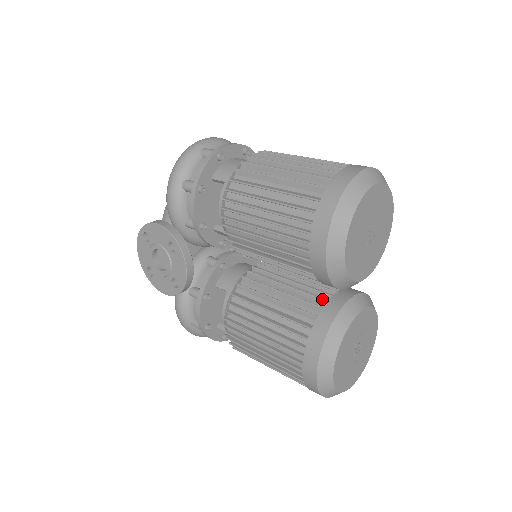
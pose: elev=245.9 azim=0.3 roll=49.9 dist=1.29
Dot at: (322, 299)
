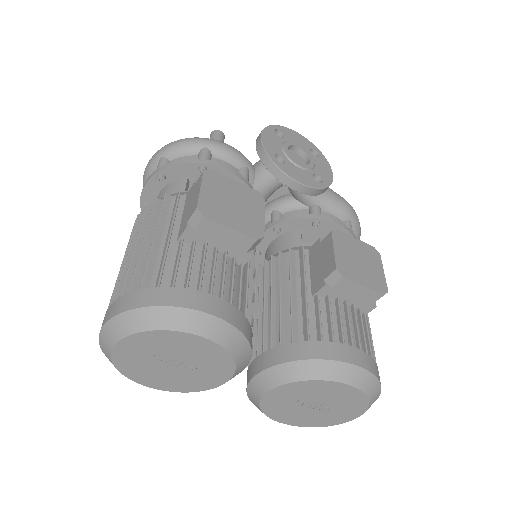
Dot at: occluded
